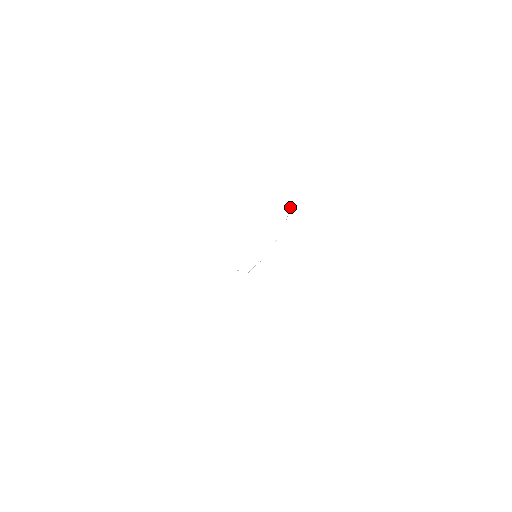
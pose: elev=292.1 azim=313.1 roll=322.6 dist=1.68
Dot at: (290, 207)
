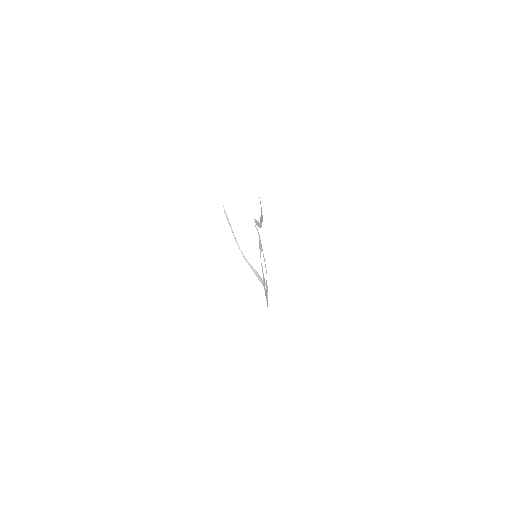
Dot at: occluded
